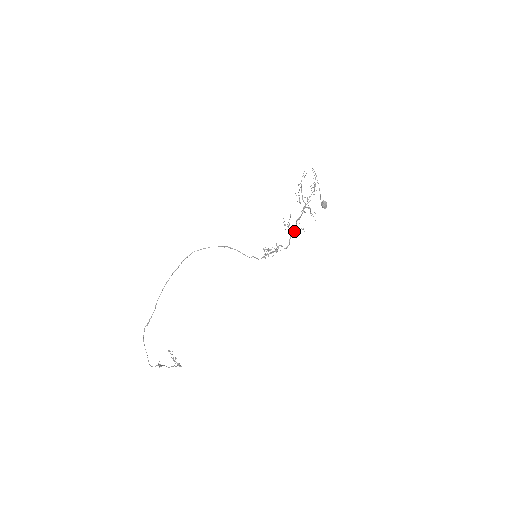
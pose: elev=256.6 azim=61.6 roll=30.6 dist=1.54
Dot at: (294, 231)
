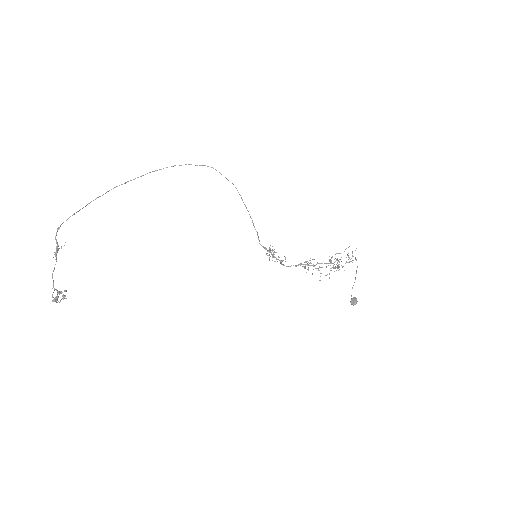
Dot at: (310, 265)
